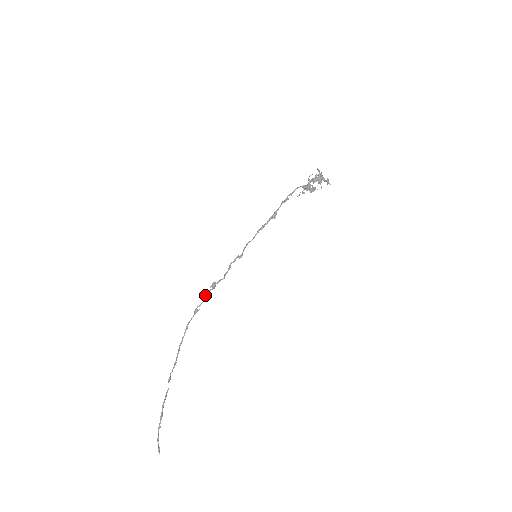
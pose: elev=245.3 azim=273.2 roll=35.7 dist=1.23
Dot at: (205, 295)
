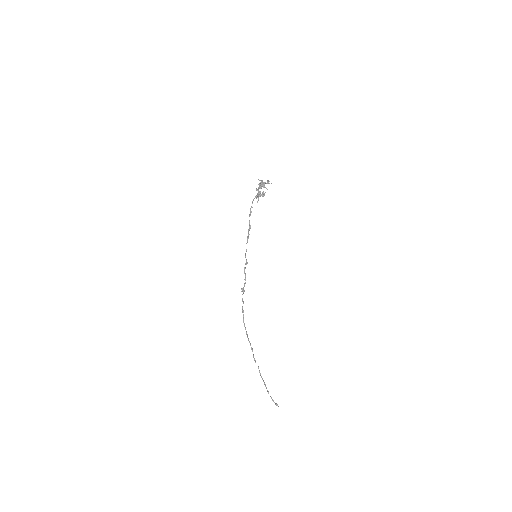
Dot at: (242, 299)
